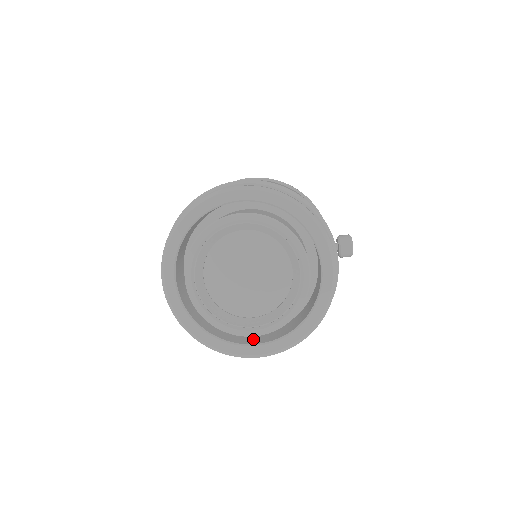
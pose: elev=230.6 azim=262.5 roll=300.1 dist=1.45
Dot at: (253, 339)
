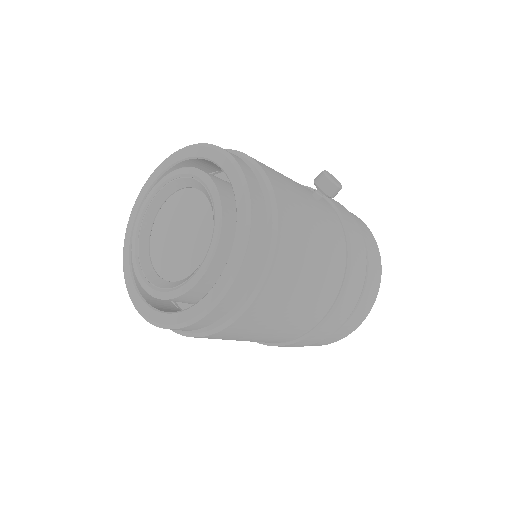
Dot at: occluded
